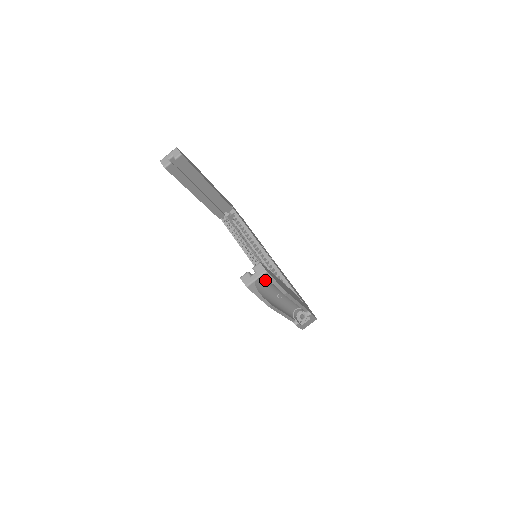
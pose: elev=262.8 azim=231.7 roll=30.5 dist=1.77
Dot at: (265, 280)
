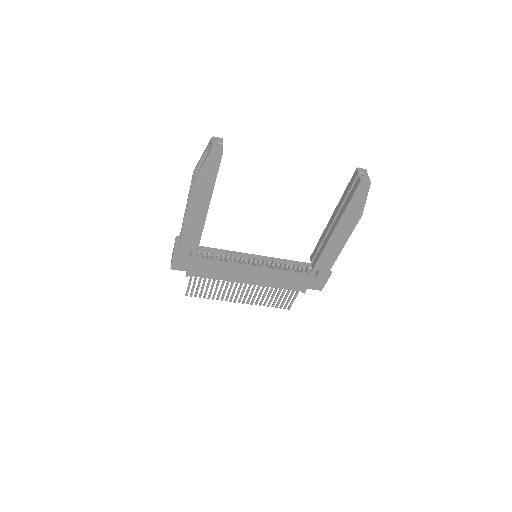
Dot at: occluded
